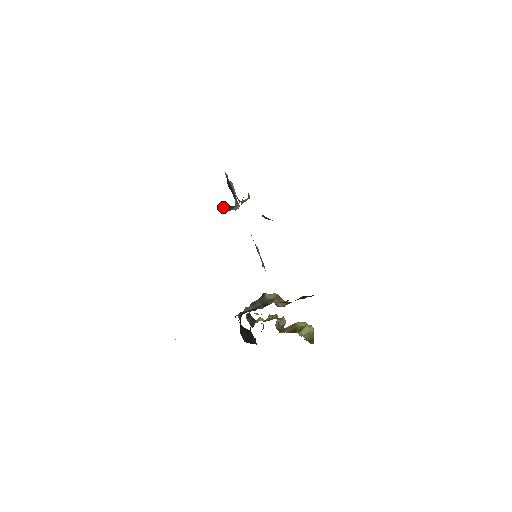
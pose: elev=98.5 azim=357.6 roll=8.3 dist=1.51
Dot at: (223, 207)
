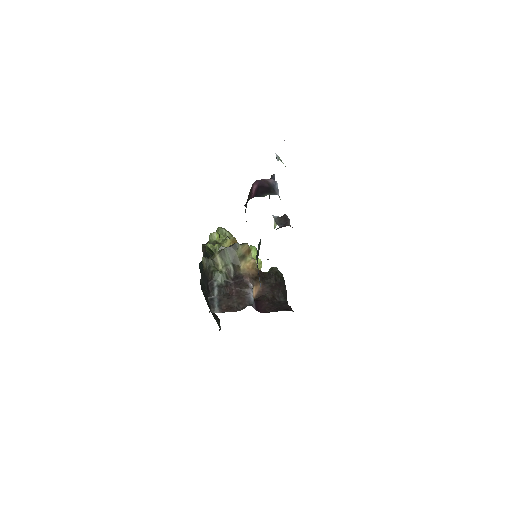
Dot at: occluded
